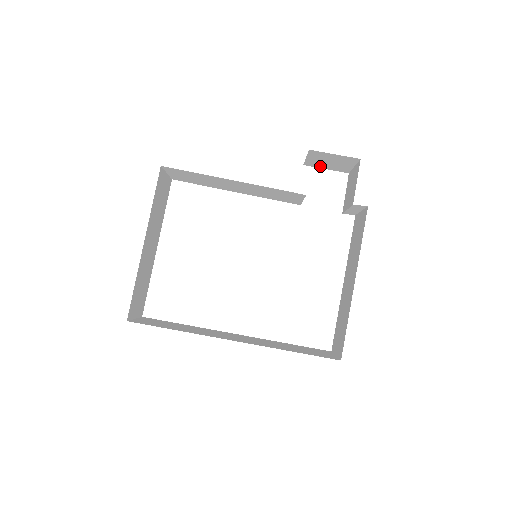
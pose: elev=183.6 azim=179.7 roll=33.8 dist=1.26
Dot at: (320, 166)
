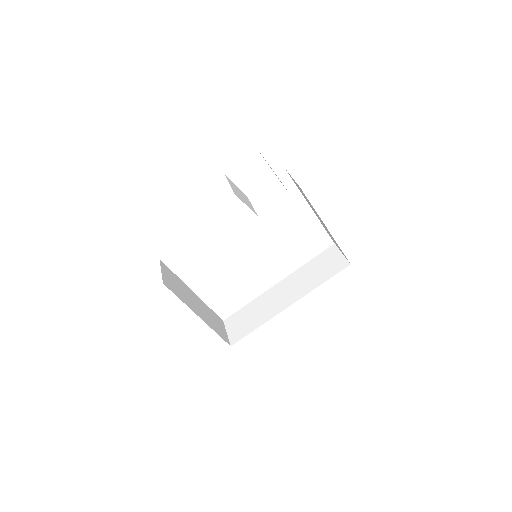
Dot at: occluded
